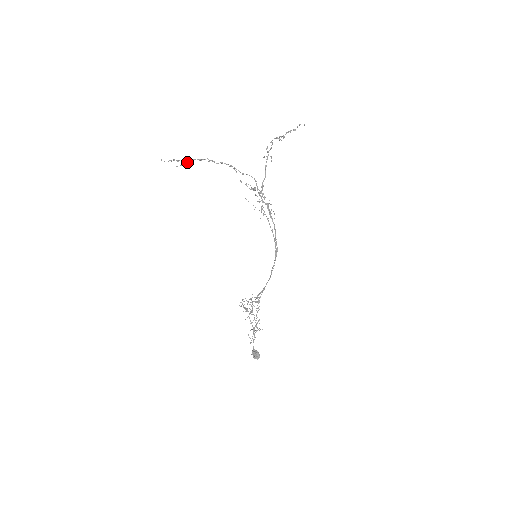
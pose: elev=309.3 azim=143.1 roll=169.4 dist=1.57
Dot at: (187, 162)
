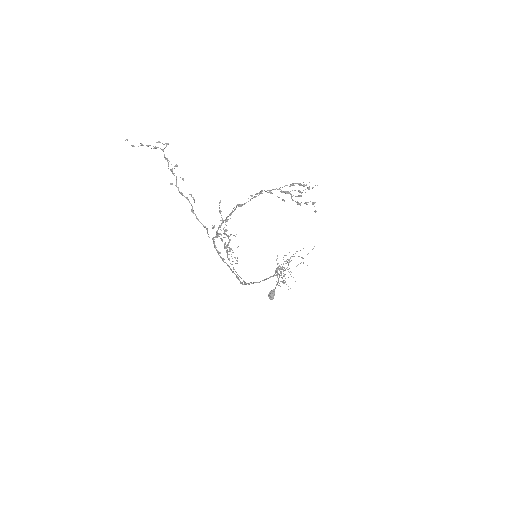
Dot at: occluded
